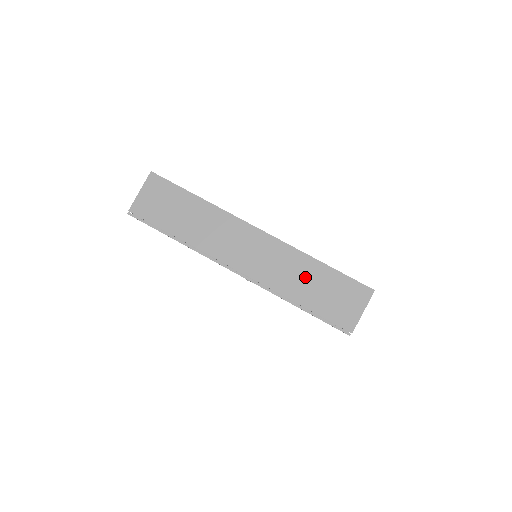
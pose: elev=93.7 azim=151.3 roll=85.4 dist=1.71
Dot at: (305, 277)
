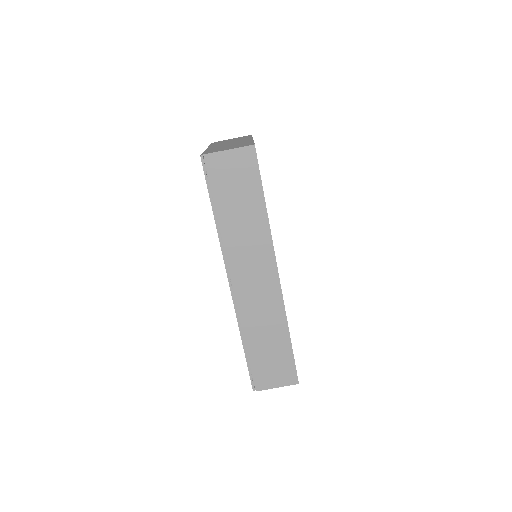
Dot at: (269, 334)
